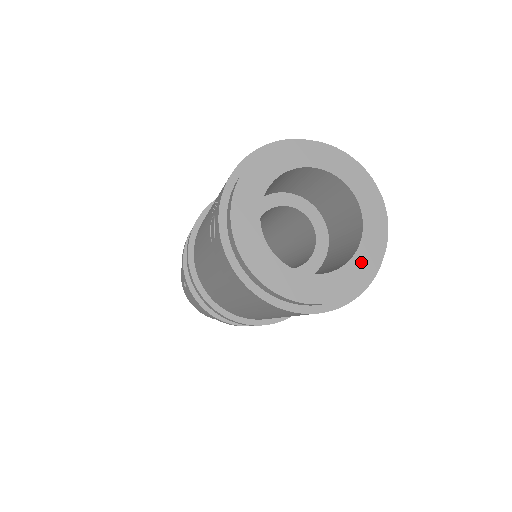
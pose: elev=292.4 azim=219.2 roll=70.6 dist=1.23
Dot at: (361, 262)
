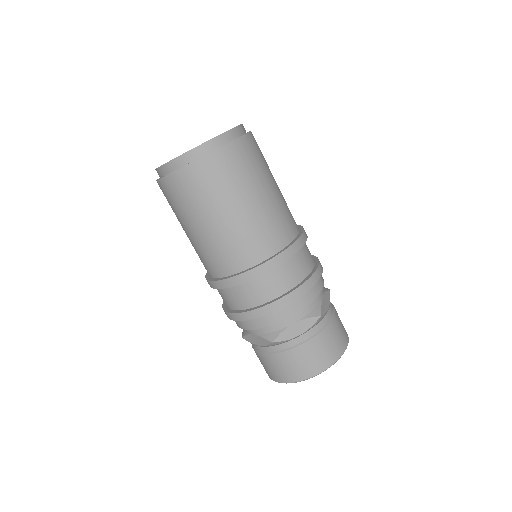
Dot at: occluded
